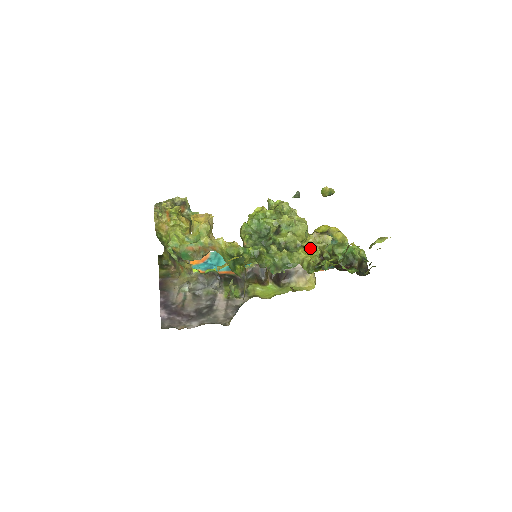
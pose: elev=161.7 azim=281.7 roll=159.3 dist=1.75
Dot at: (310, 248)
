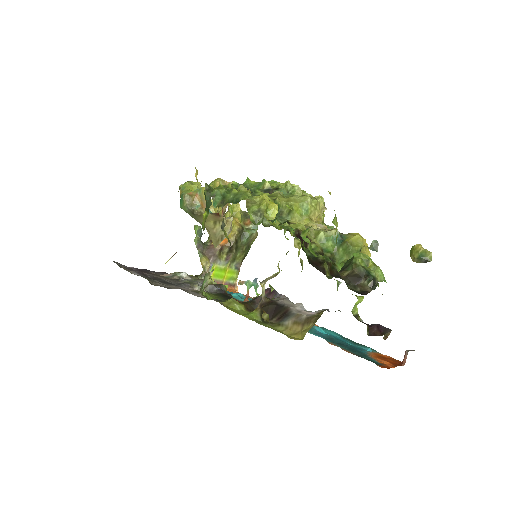
Dot at: occluded
